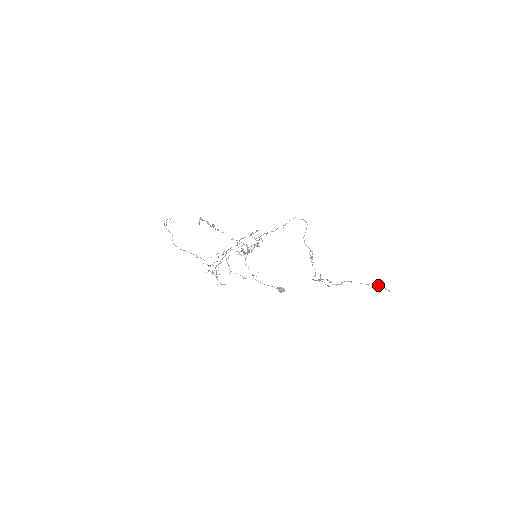
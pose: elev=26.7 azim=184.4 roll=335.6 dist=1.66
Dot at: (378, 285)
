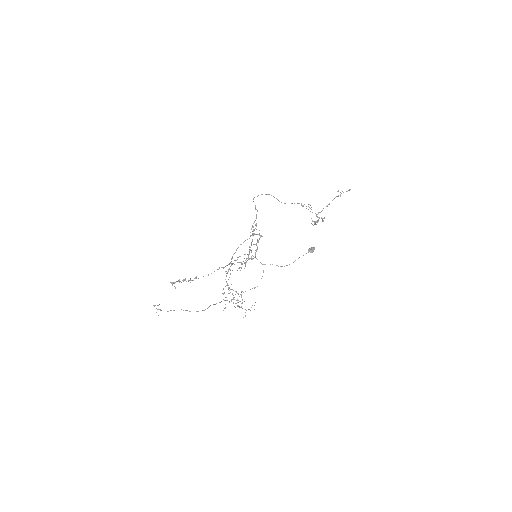
Dot at: (337, 196)
